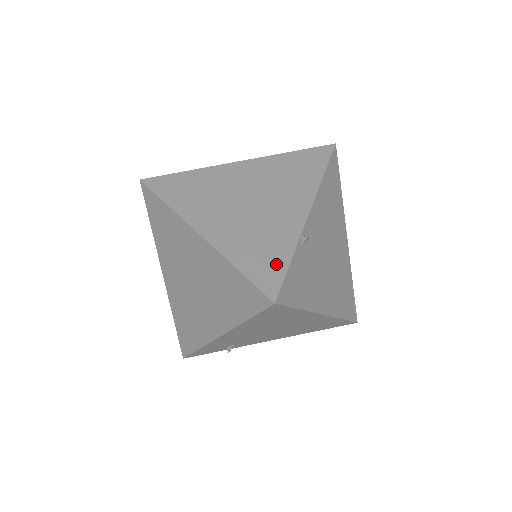
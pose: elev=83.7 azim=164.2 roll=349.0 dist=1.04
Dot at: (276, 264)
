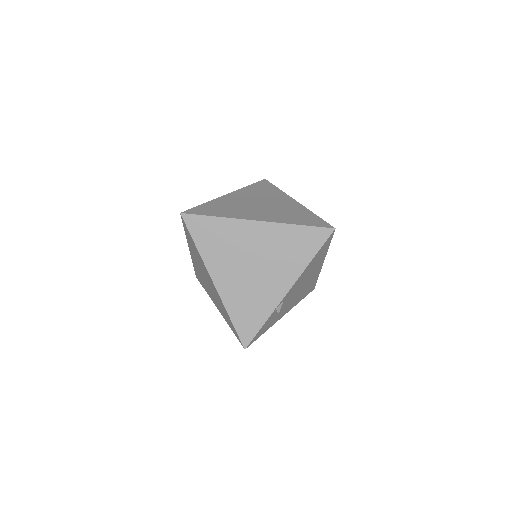
Dot at: (254, 324)
